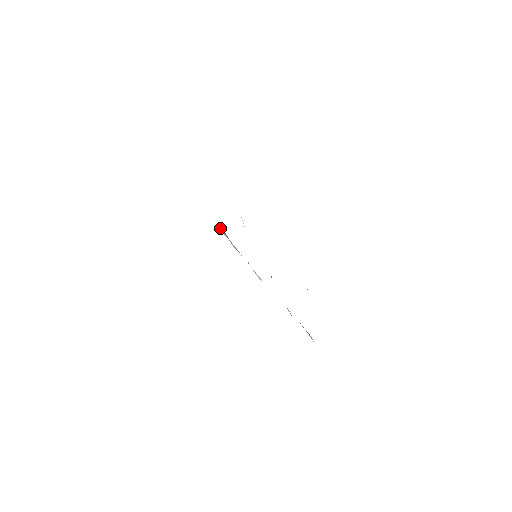
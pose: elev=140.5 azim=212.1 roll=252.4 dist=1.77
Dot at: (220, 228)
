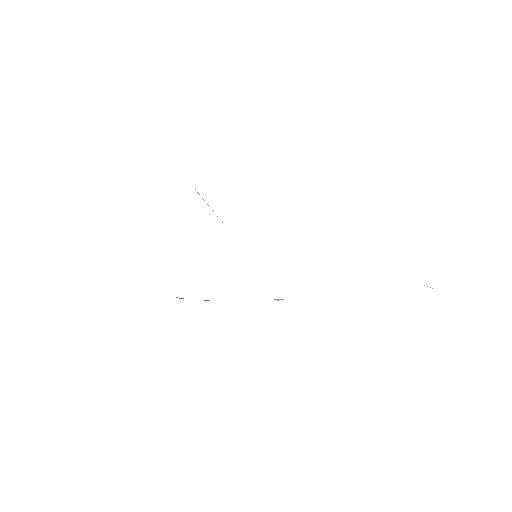
Dot at: occluded
